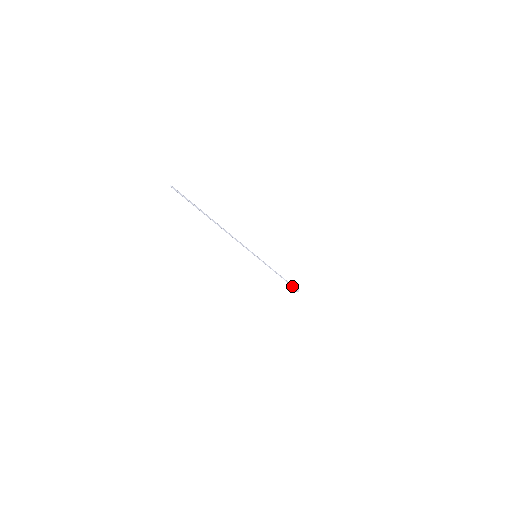
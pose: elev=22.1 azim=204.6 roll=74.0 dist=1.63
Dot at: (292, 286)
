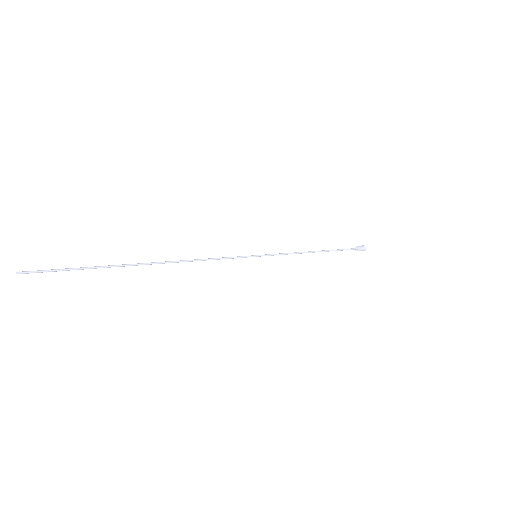
Dot at: occluded
